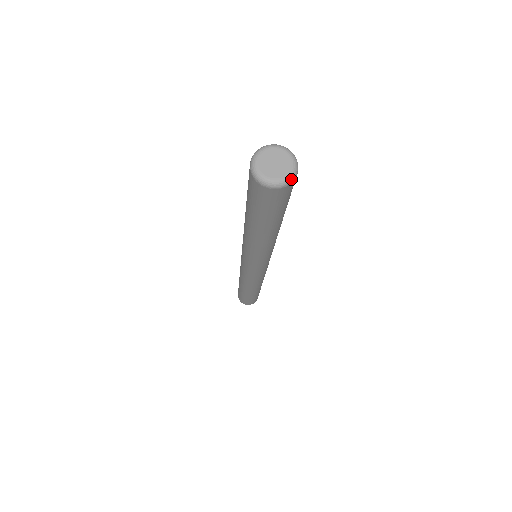
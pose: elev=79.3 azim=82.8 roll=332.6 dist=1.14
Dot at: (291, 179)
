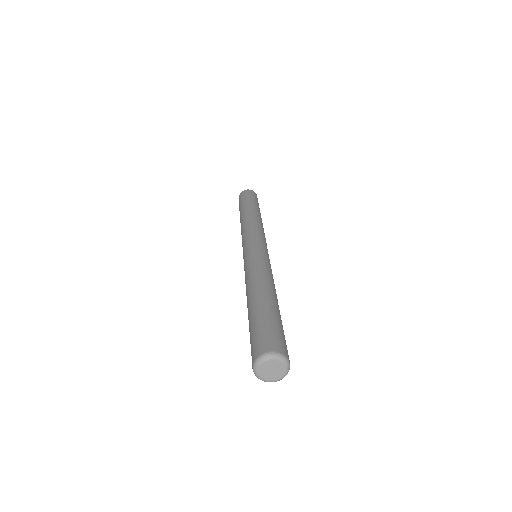
Dot at: occluded
